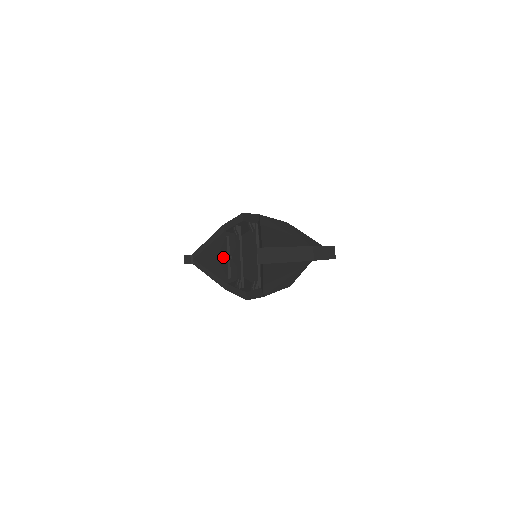
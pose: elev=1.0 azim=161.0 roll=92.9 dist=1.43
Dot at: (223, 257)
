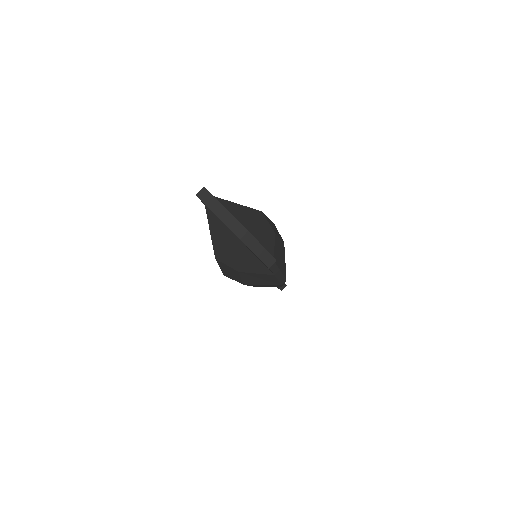
Dot at: occluded
